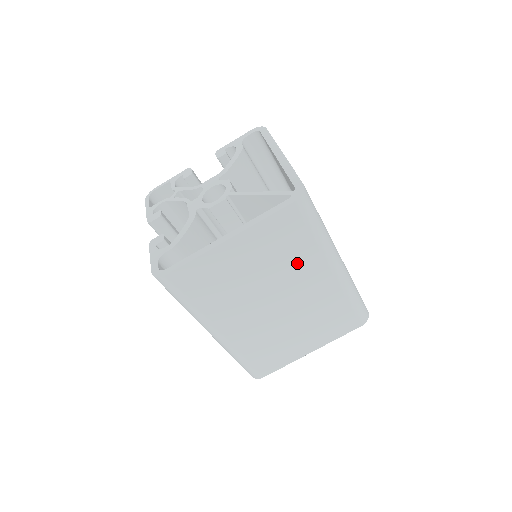
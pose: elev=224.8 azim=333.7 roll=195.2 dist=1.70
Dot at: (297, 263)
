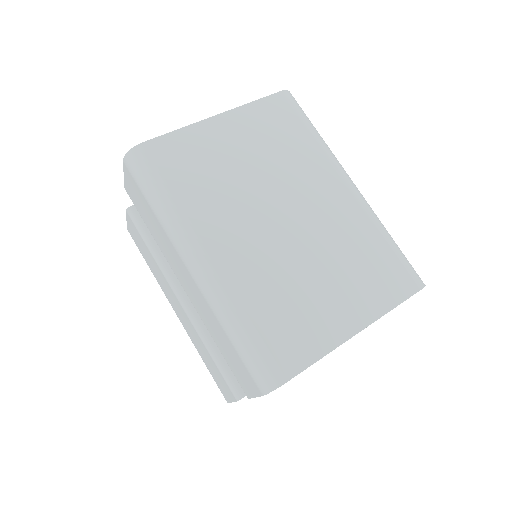
Dot at: (299, 163)
